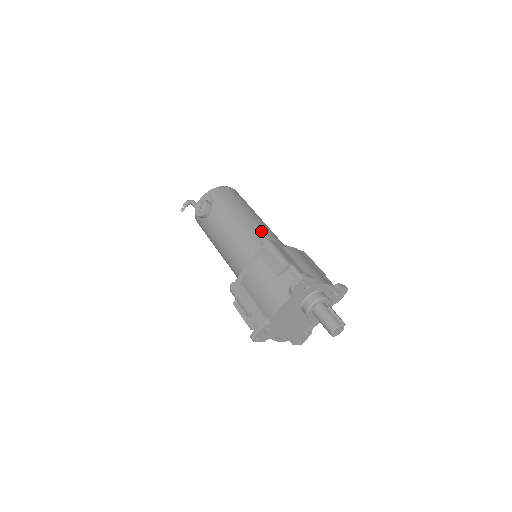
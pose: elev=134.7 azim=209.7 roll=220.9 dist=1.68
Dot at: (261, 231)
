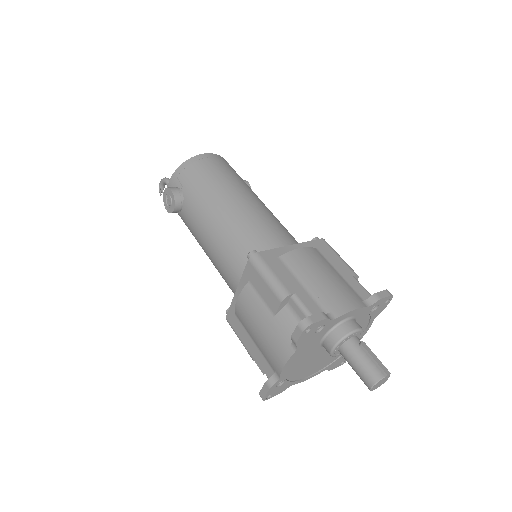
Dot at: (250, 227)
